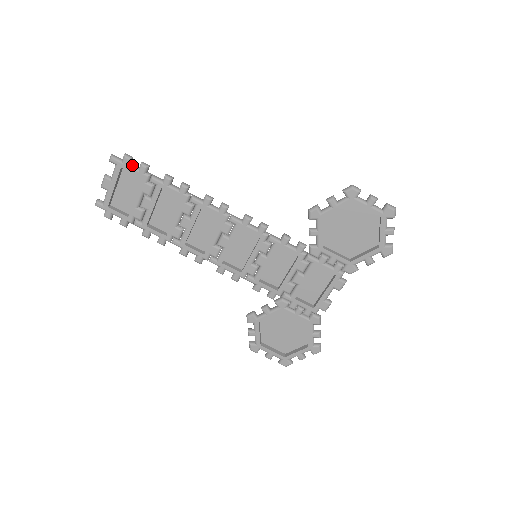
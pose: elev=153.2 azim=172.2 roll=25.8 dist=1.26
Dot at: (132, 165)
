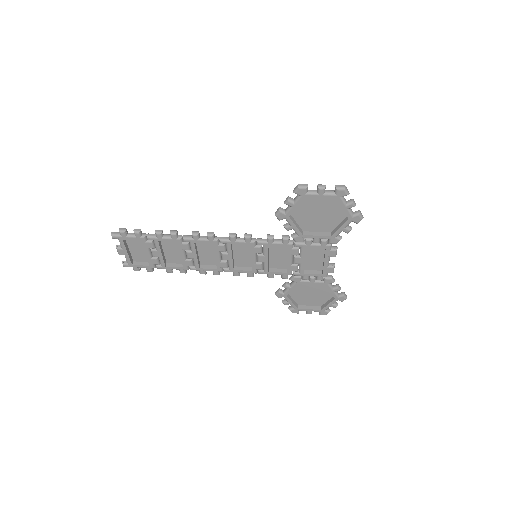
Dot at: (129, 234)
